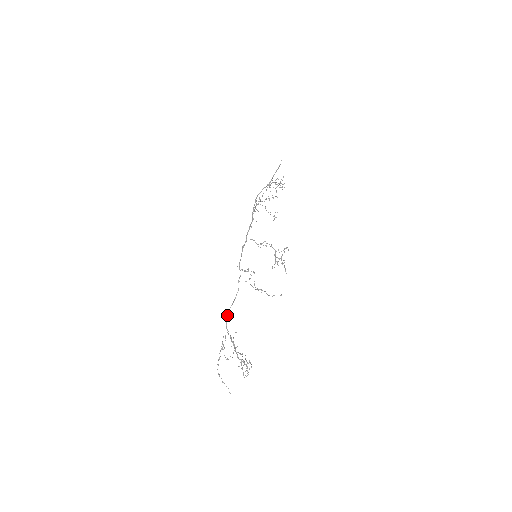
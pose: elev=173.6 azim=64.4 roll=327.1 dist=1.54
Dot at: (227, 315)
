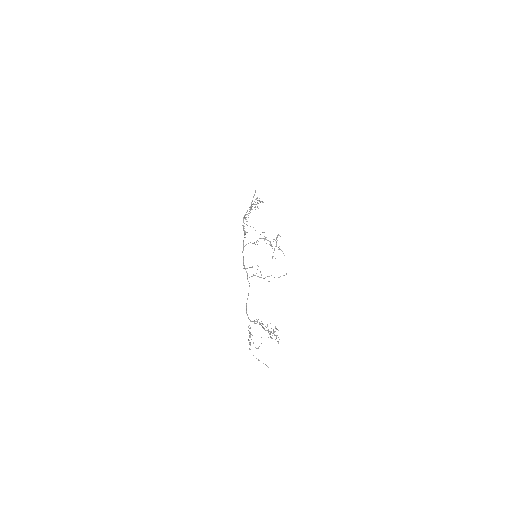
Dot at: (246, 308)
